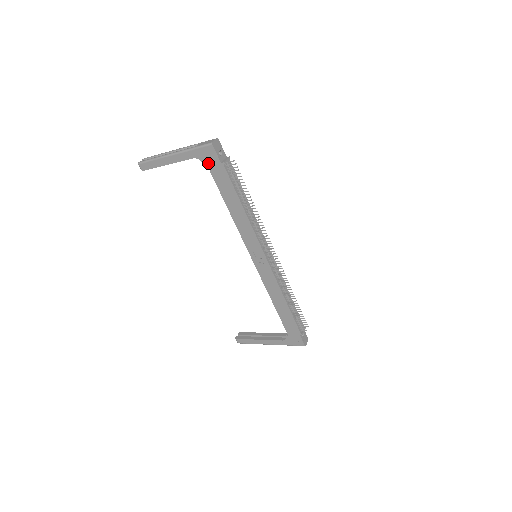
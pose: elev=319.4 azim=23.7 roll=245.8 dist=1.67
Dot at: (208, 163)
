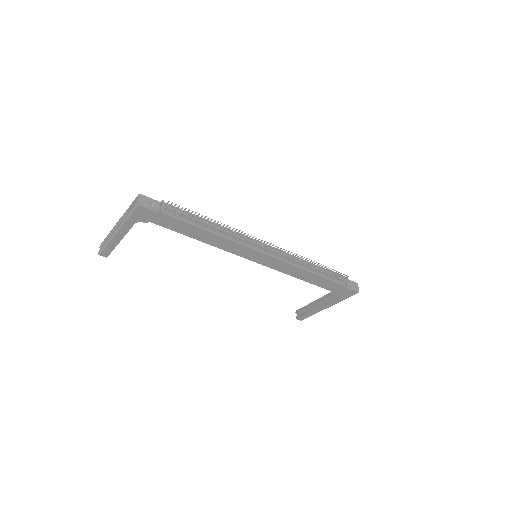
Dot at: (149, 220)
